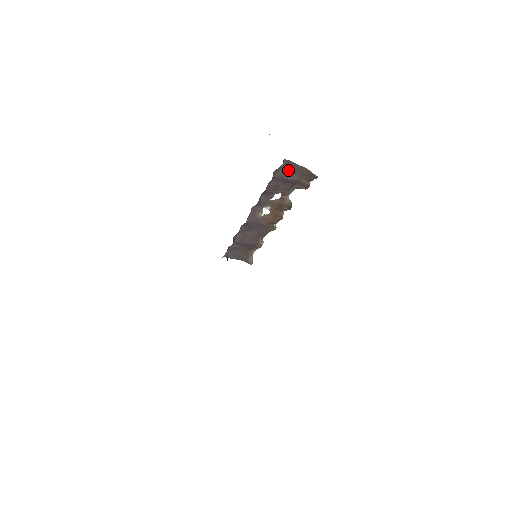
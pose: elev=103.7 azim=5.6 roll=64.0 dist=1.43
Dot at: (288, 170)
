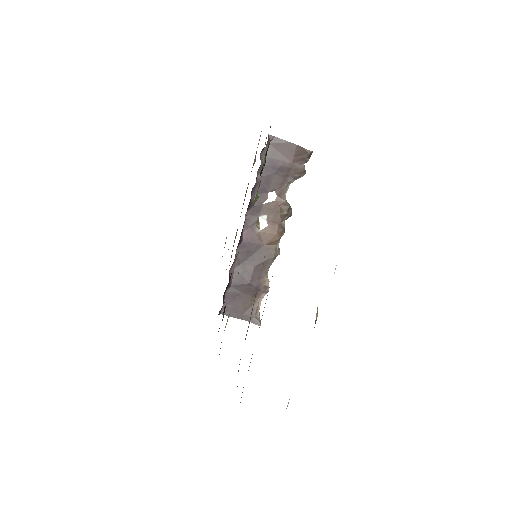
Dot at: (276, 152)
